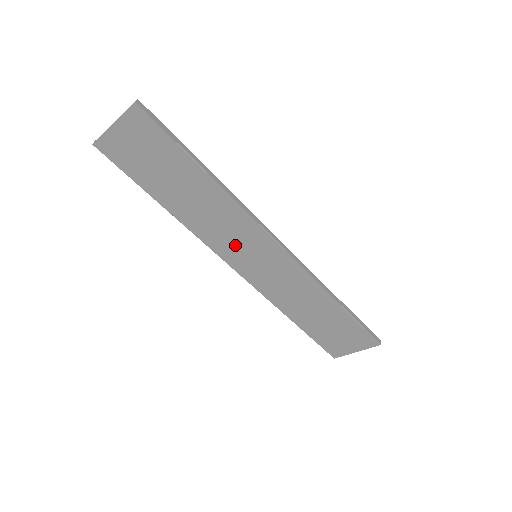
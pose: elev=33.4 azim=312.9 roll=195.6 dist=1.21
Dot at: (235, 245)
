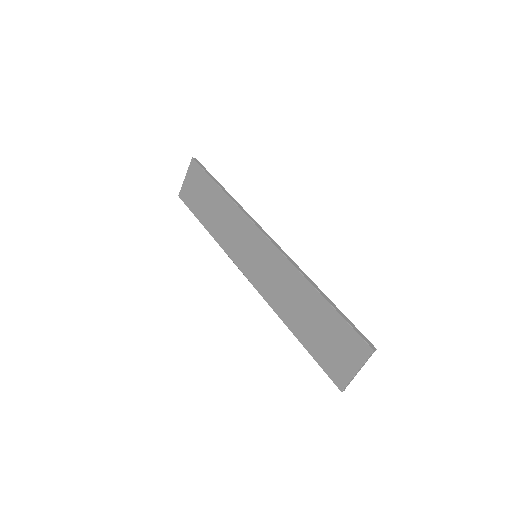
Dot at: (242, 248)
